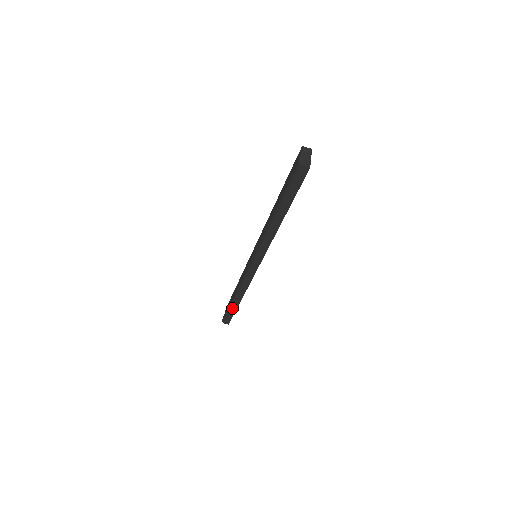
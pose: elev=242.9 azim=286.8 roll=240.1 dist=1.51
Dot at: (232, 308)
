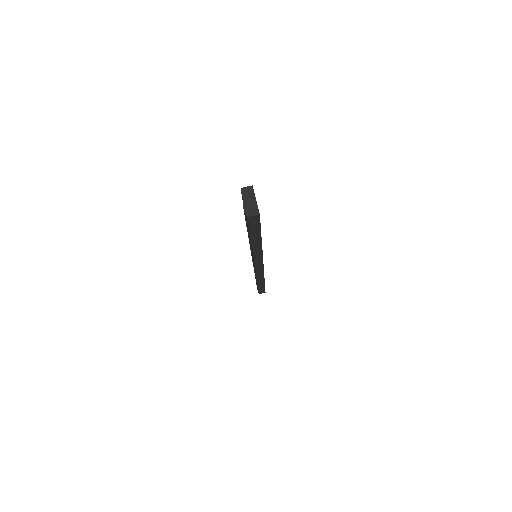
Dot at: (260, 287)
